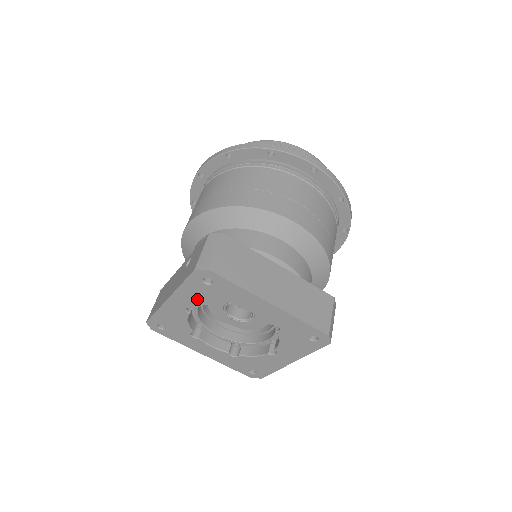
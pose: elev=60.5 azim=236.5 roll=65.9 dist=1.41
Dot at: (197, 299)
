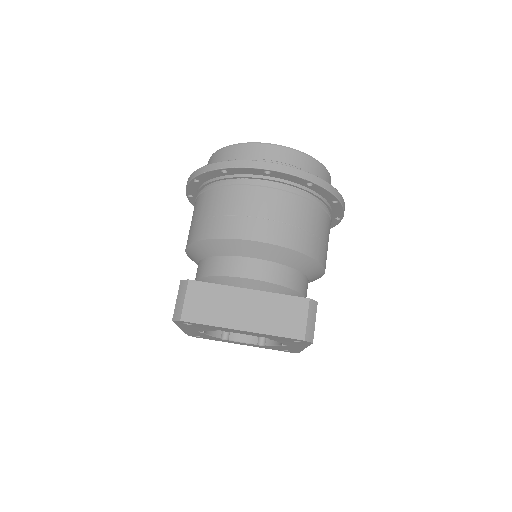
Dot at: (196, 329)
